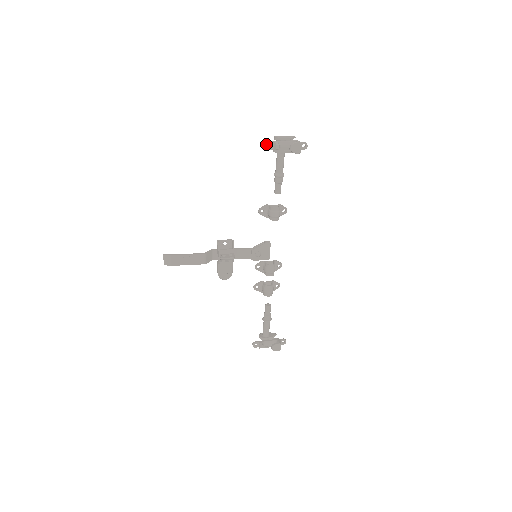
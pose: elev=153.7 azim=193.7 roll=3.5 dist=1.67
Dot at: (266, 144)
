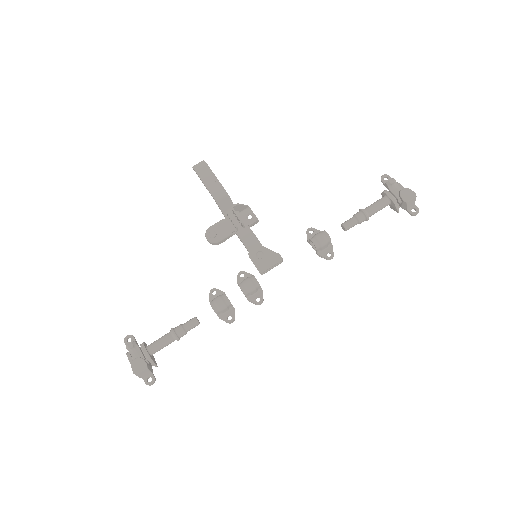
Dot at: (384, 174)
